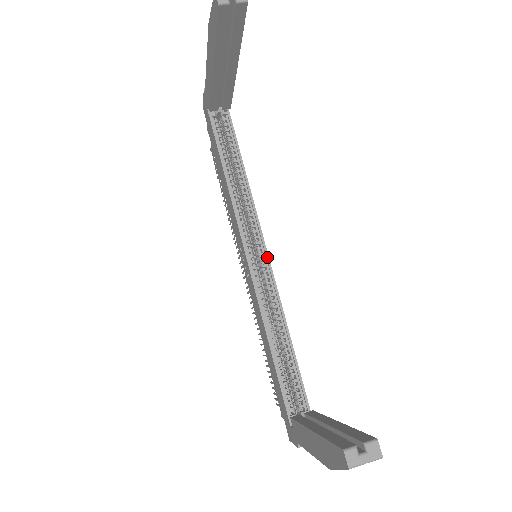
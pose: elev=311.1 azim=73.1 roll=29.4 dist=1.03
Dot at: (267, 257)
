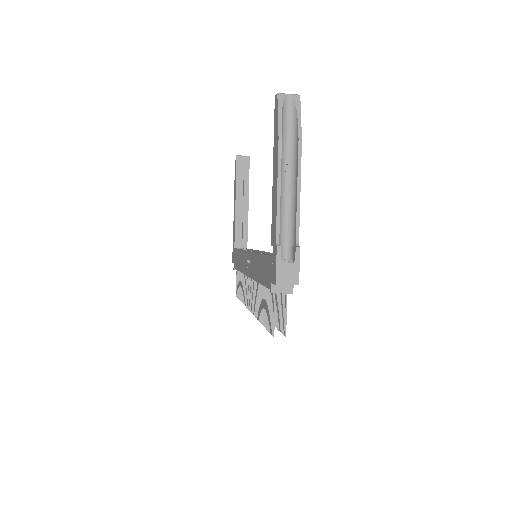
Dot at: (264, 251)
